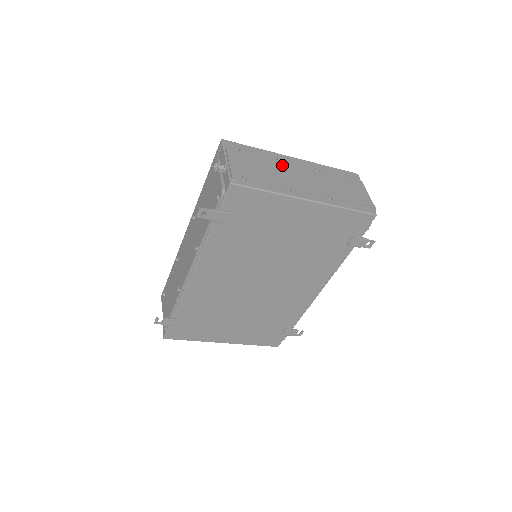
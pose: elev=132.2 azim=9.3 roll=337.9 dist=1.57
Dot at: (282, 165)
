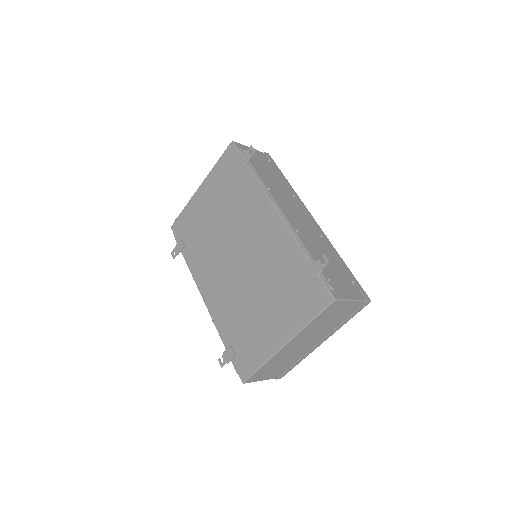
Dot at: occluded
